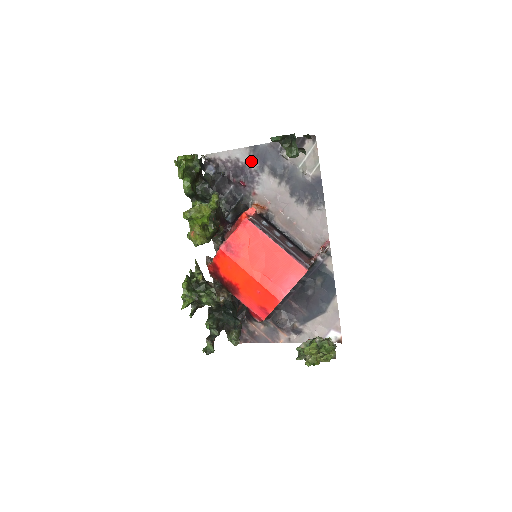
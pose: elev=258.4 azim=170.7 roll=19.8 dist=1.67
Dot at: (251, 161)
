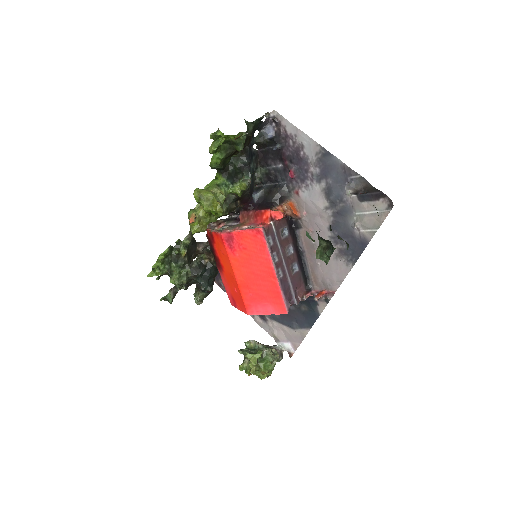
Dot at: (314, 162)
